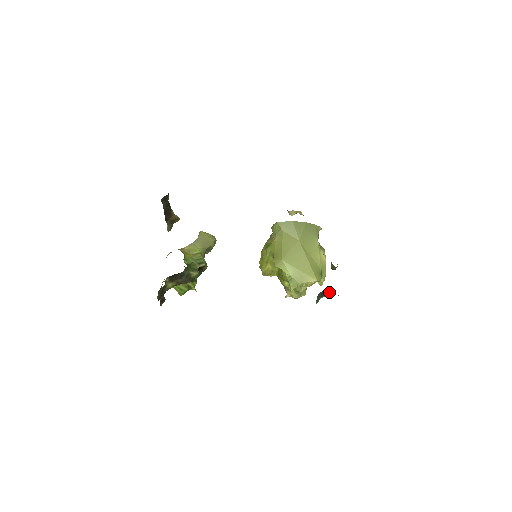
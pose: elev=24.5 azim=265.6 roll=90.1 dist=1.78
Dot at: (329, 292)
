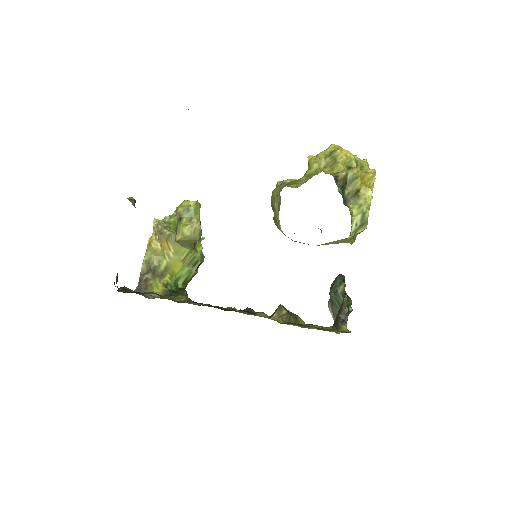
Dot at: (341, 301)
